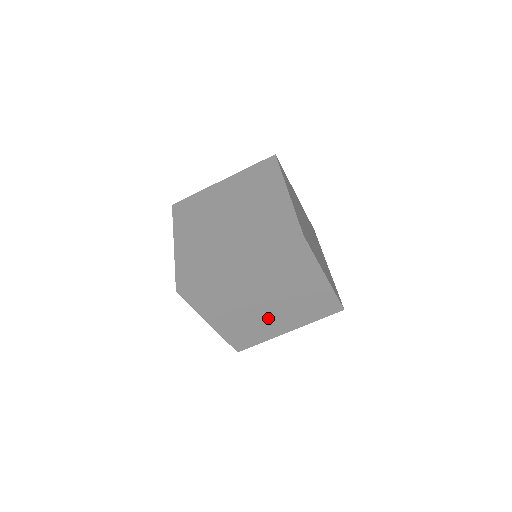
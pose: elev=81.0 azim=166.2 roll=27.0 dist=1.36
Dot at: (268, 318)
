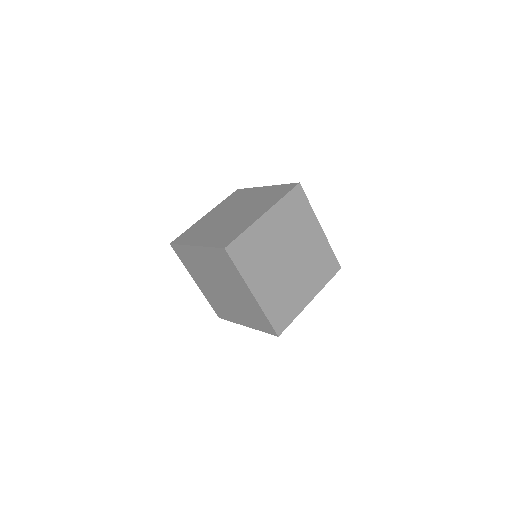
Dot at: (293, 282)
